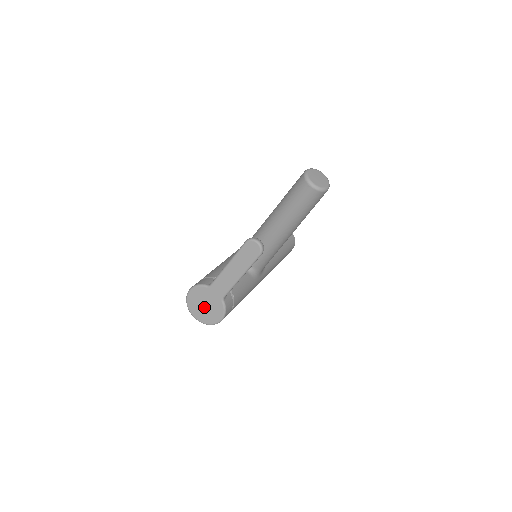
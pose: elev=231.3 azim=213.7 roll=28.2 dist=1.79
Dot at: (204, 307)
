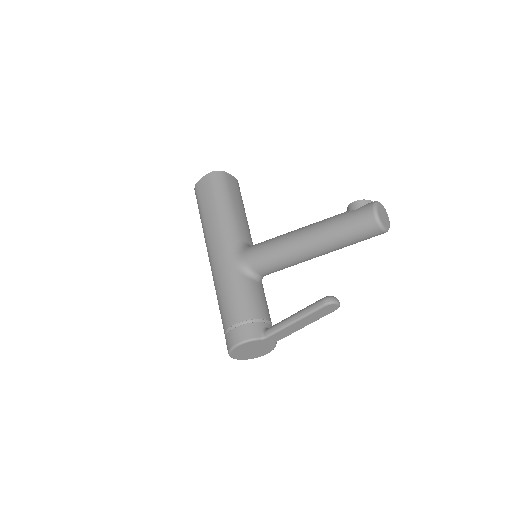
Dot at: (251, 351)
